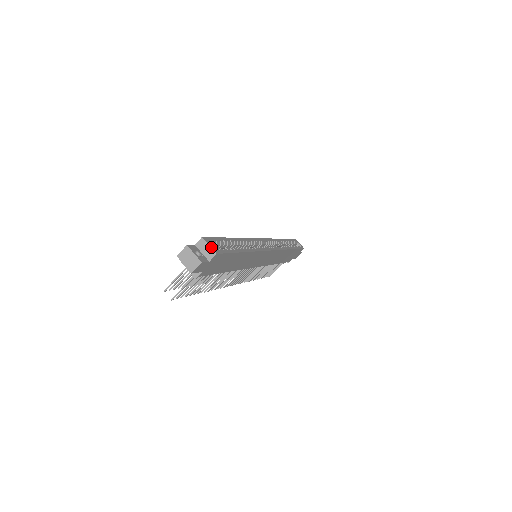
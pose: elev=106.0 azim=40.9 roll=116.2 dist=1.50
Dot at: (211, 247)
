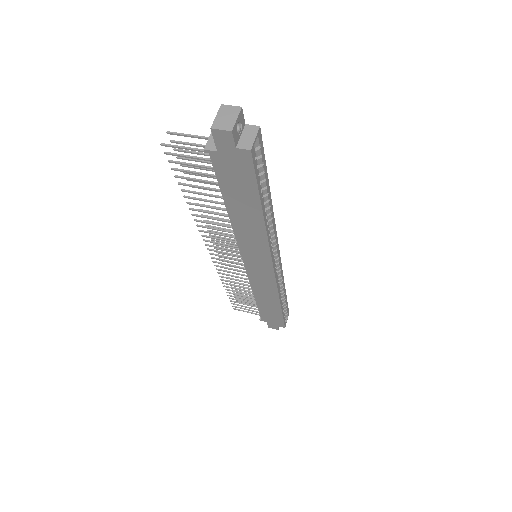
Dot at: (255, 141)
